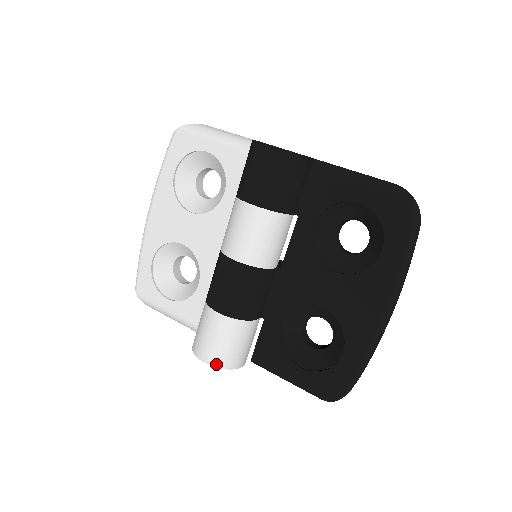
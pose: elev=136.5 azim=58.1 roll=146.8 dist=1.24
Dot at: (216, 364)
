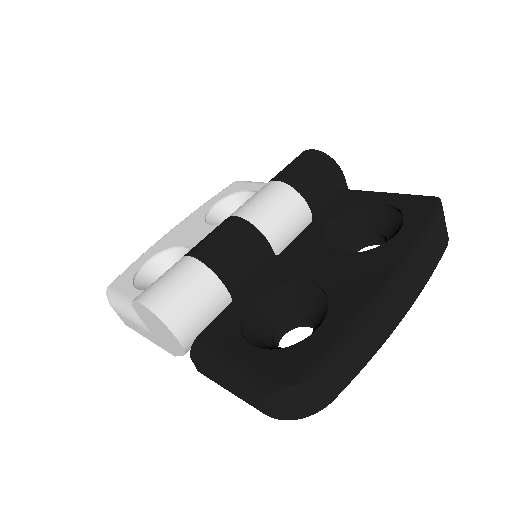
Dot at: (152, 305)
